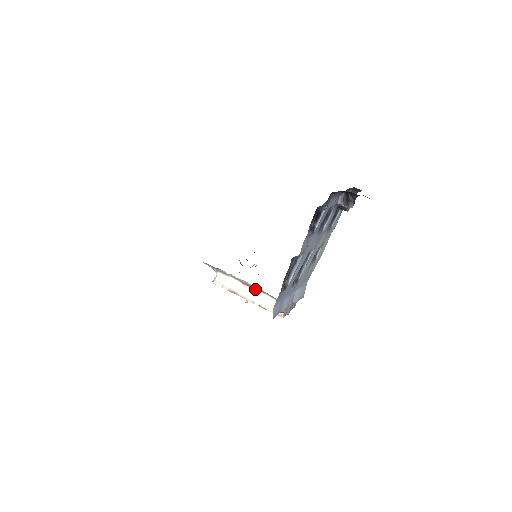
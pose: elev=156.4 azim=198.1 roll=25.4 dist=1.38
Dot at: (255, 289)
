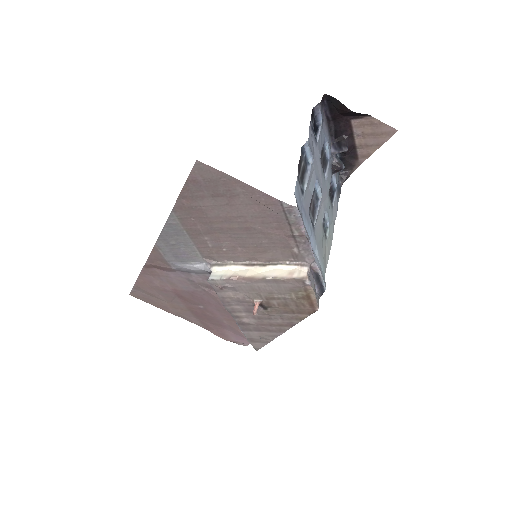
Dot at: (263, 265)
